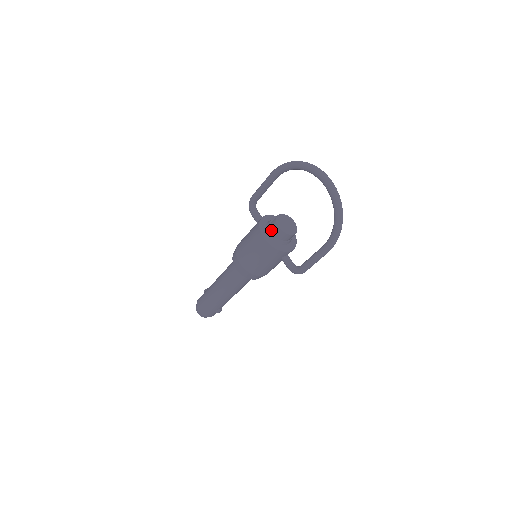
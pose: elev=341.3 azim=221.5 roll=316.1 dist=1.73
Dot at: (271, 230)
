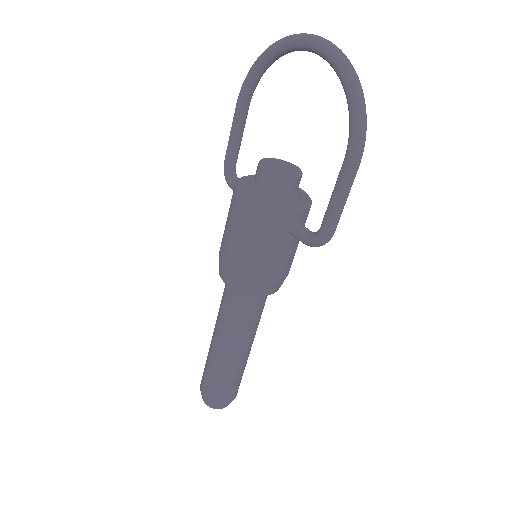
Dot at: (255, 183)
